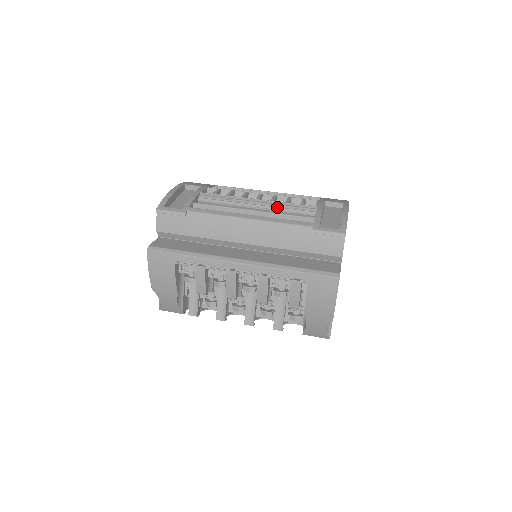
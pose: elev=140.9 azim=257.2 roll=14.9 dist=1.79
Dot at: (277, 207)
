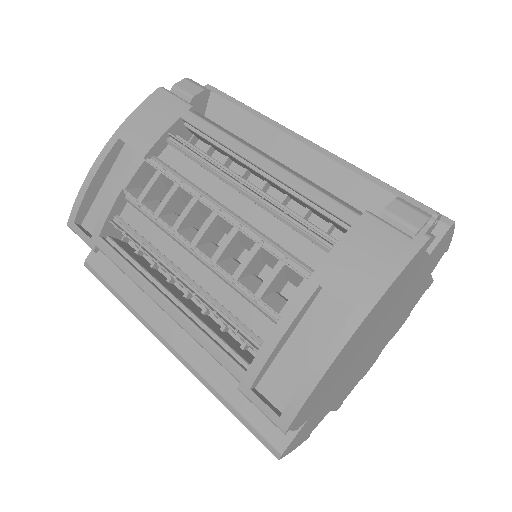
Dot at: (221, 276)
